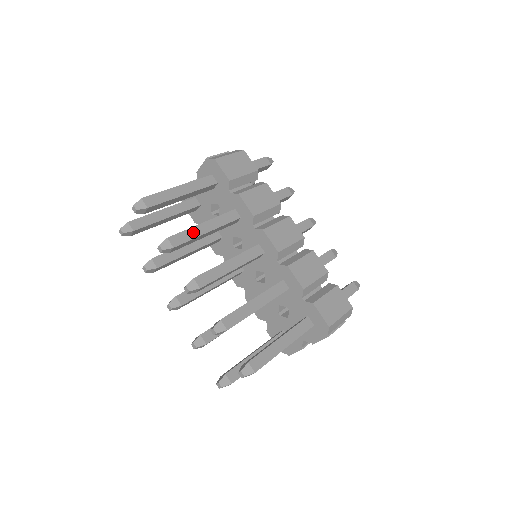
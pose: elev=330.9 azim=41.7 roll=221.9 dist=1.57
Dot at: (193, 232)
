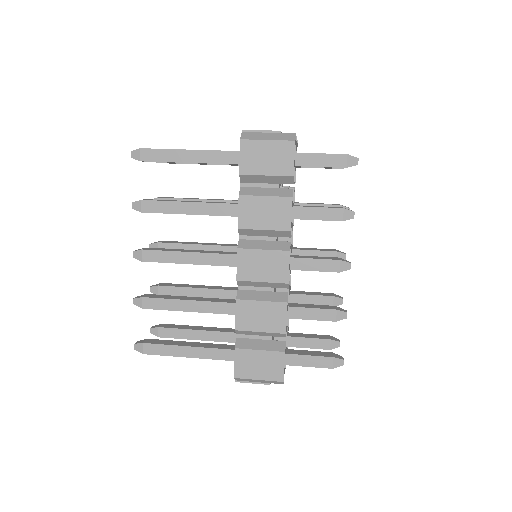
Dot at: (172, 207)
